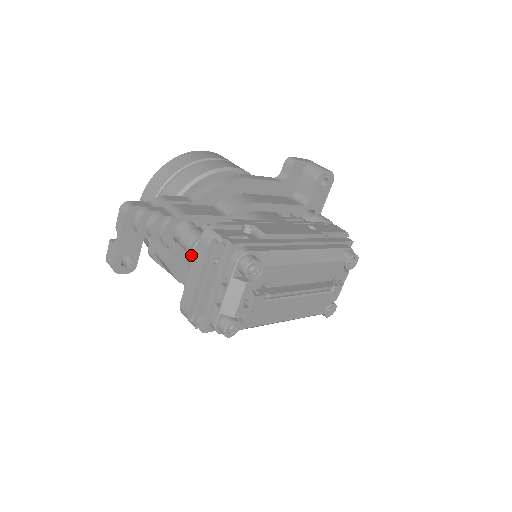
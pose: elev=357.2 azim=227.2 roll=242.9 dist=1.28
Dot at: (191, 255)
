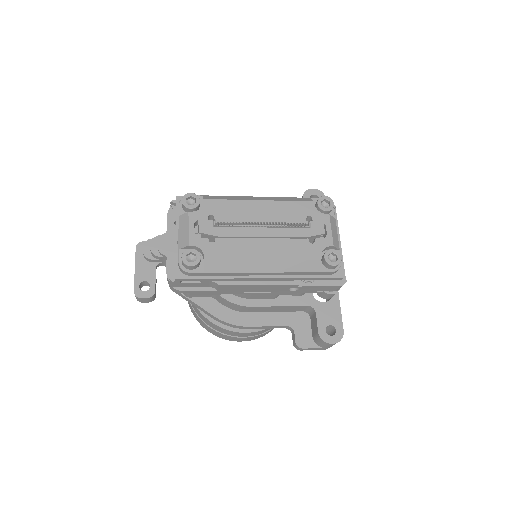
Dot at: occluded
